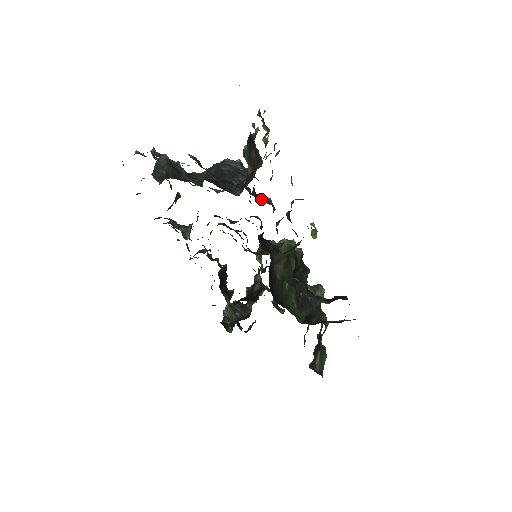
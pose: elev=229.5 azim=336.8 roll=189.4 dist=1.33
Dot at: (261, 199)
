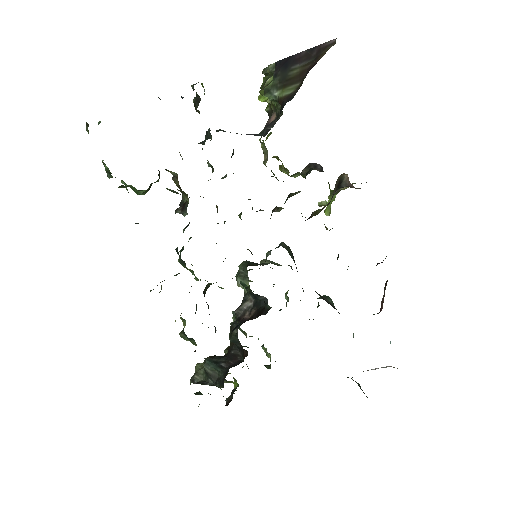
Dot at: occluded
